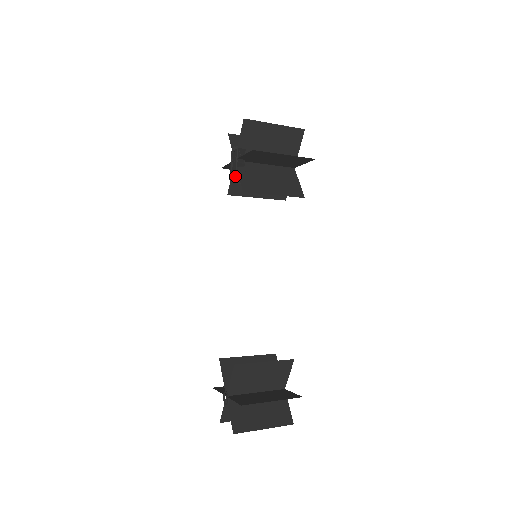
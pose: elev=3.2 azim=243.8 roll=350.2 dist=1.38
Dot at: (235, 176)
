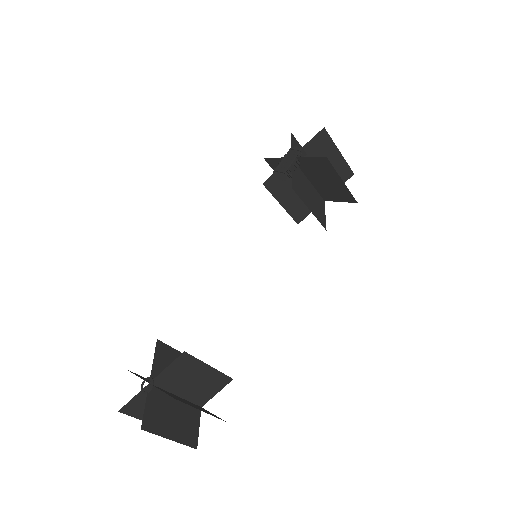
Dot at: (286, 171)
